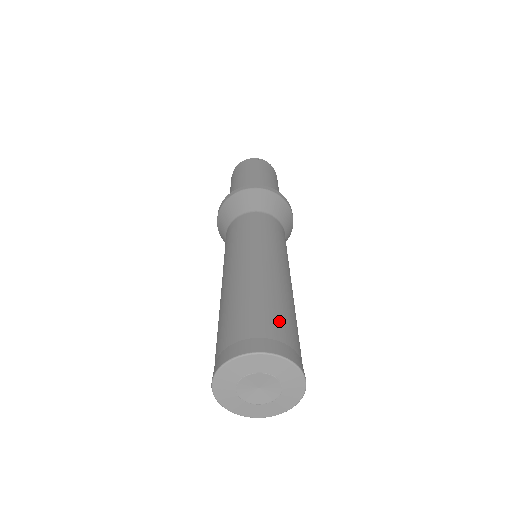
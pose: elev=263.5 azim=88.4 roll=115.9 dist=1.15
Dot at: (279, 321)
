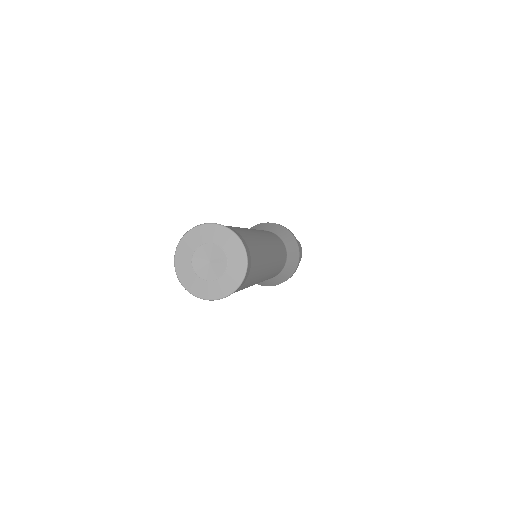
Dot at: (248, 237)
